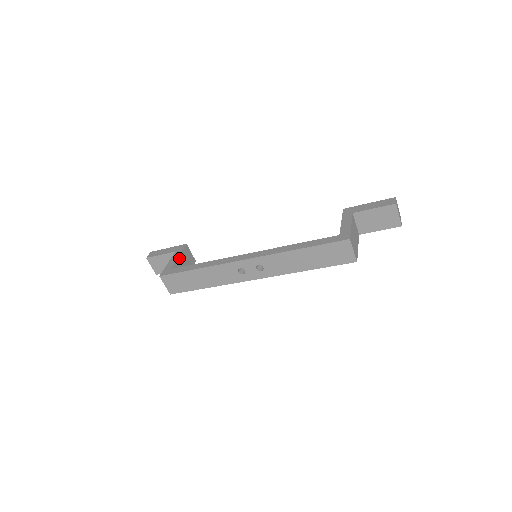
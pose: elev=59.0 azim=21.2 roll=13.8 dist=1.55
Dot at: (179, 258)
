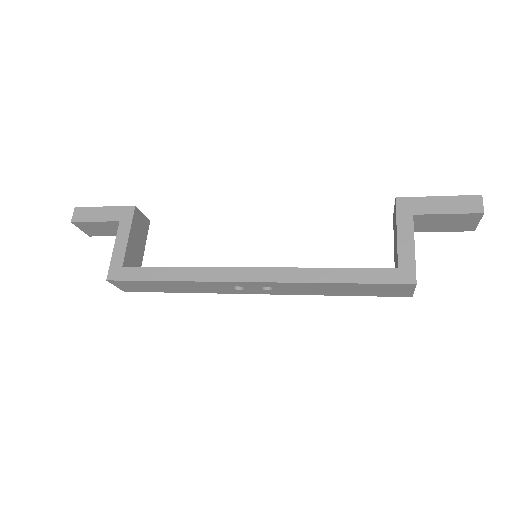
Dot at: (129, 238)
